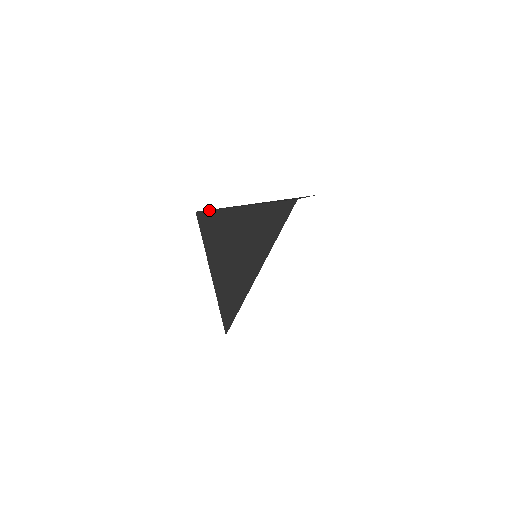
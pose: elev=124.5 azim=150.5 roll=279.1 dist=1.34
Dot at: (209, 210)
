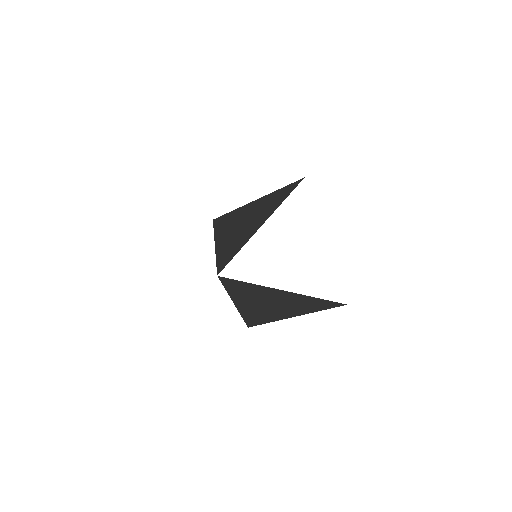
Dot at: (226, 213)
